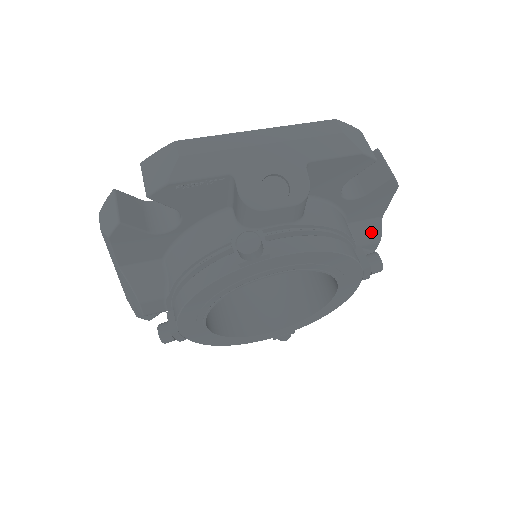
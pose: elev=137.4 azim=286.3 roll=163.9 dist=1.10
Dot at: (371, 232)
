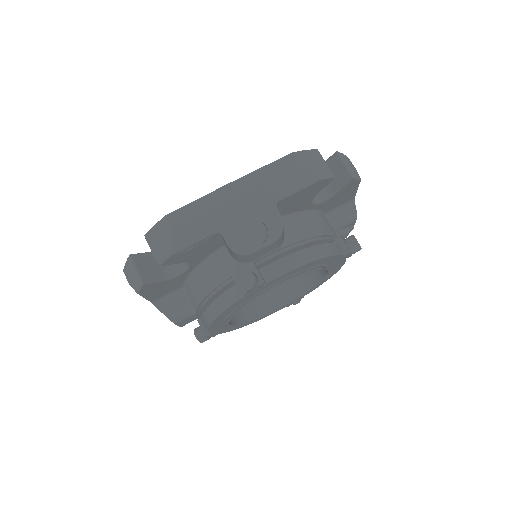
Dot at: (347, 215)
